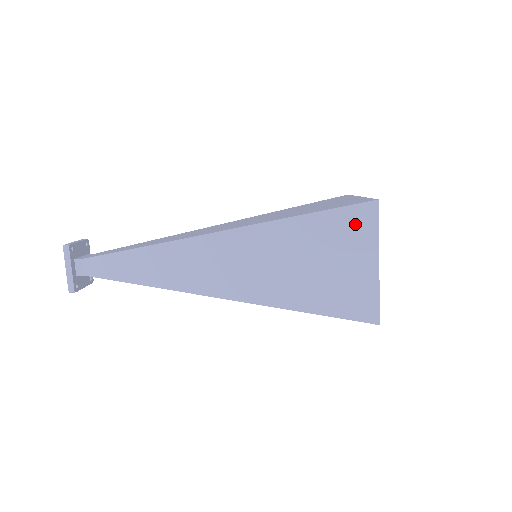
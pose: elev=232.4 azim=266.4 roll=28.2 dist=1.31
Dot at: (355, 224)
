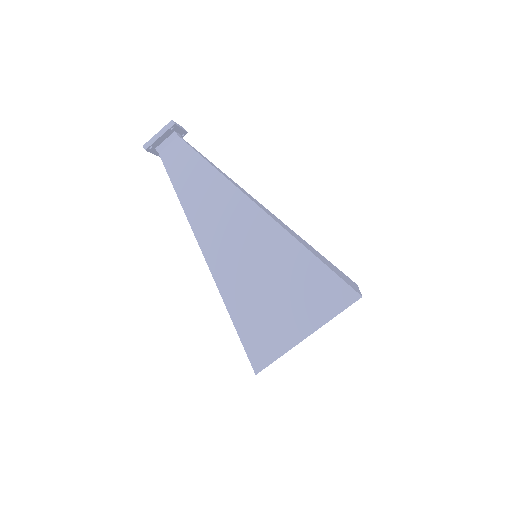
Dot at: (346, 276)
